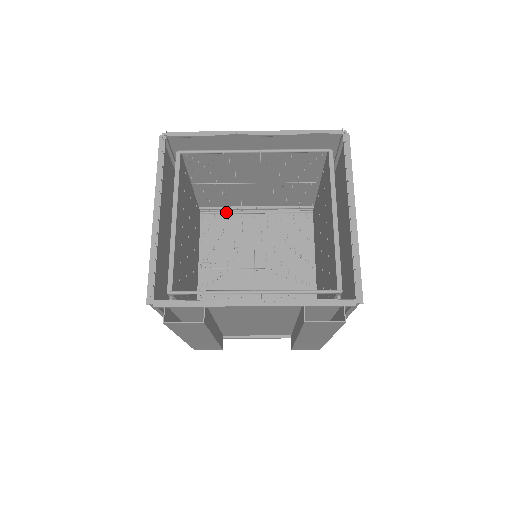
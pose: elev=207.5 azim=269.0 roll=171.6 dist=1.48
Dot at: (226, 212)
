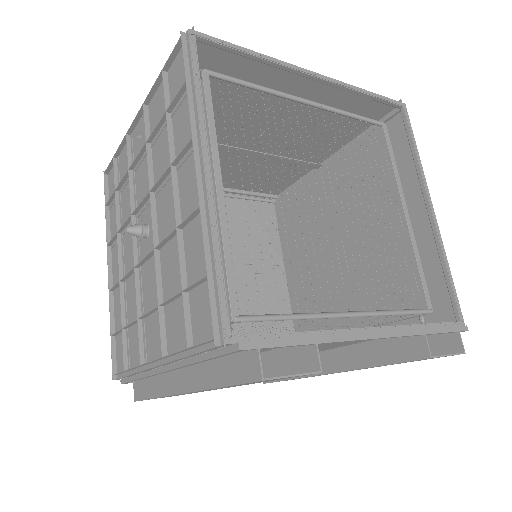
Dot at: occluded
